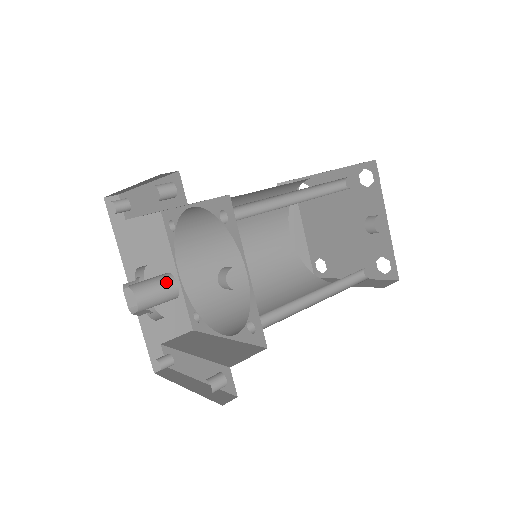
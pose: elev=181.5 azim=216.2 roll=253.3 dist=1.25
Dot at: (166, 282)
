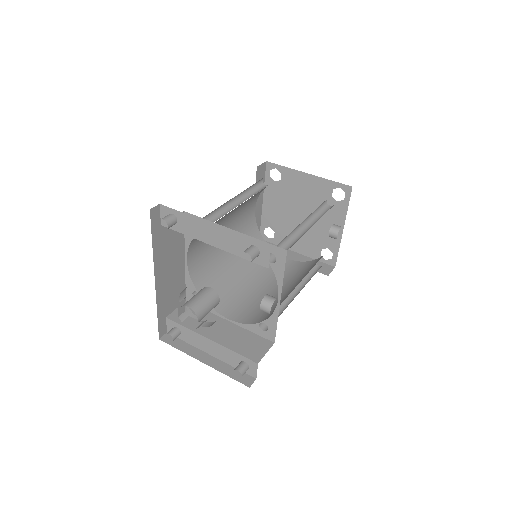
Dot at: (214, 299)
